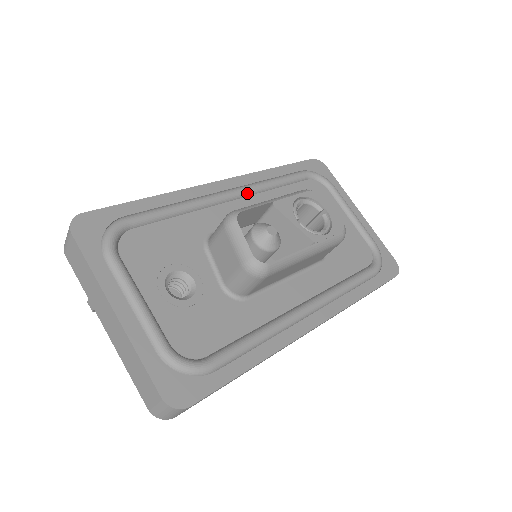
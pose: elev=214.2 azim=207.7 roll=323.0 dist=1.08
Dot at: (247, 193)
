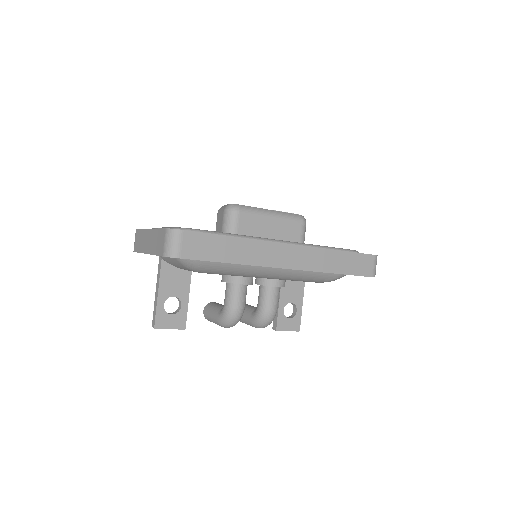
Dot at: occluded
